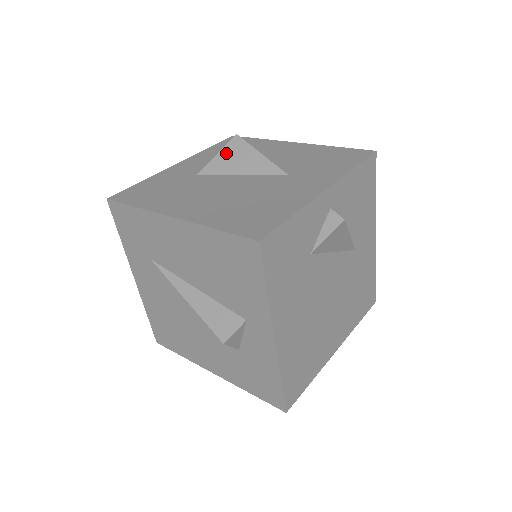
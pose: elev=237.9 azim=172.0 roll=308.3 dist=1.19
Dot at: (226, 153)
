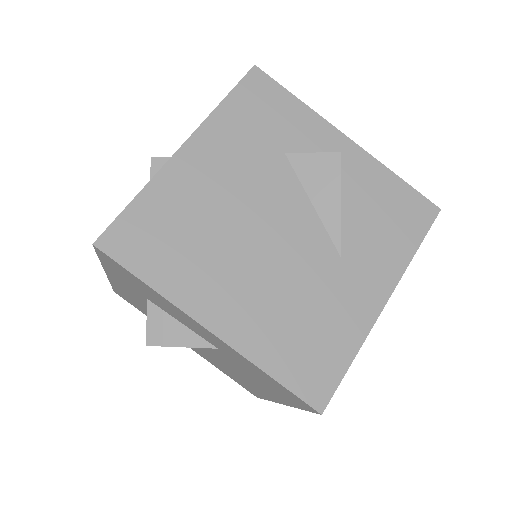
Dot at: occluded
